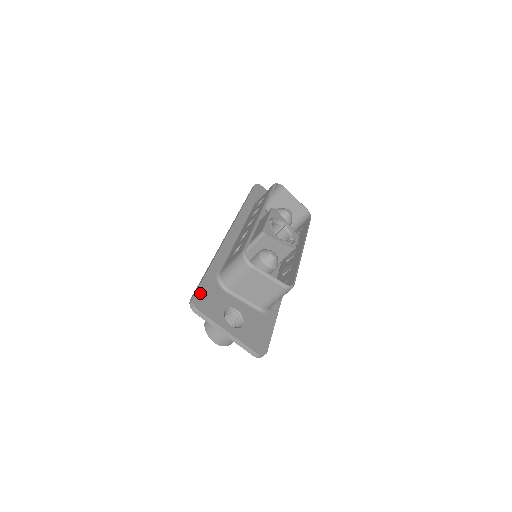
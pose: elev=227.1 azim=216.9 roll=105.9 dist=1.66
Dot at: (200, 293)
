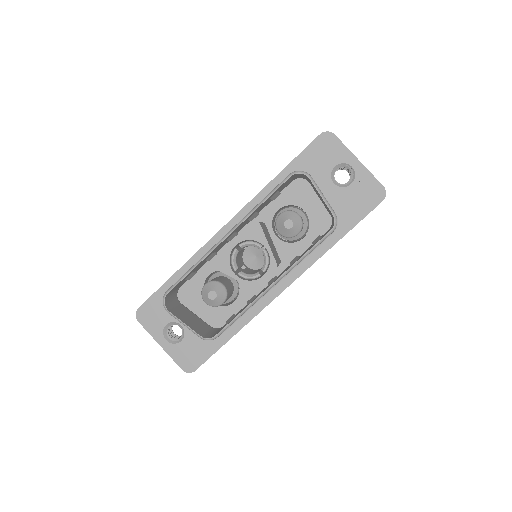
Dot at: (147, 305)
